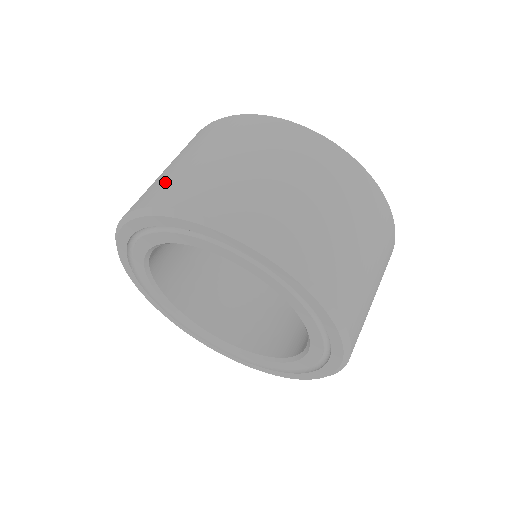
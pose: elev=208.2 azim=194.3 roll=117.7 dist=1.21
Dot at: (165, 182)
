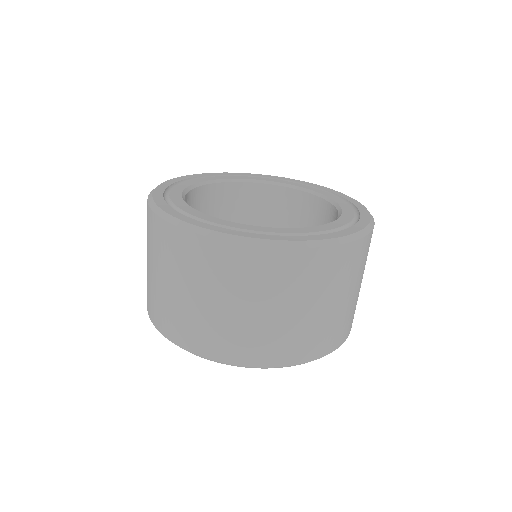
Dot at: (162, 308)
